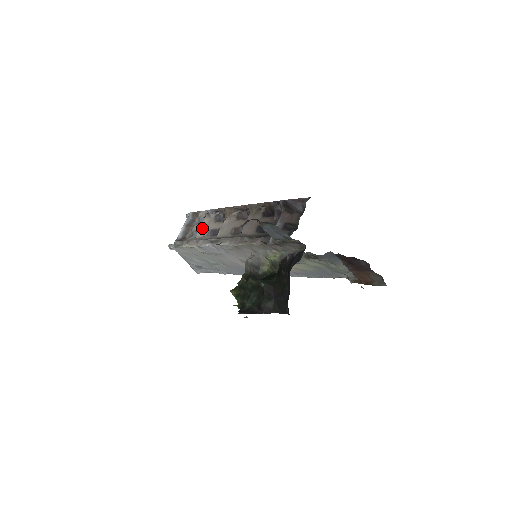
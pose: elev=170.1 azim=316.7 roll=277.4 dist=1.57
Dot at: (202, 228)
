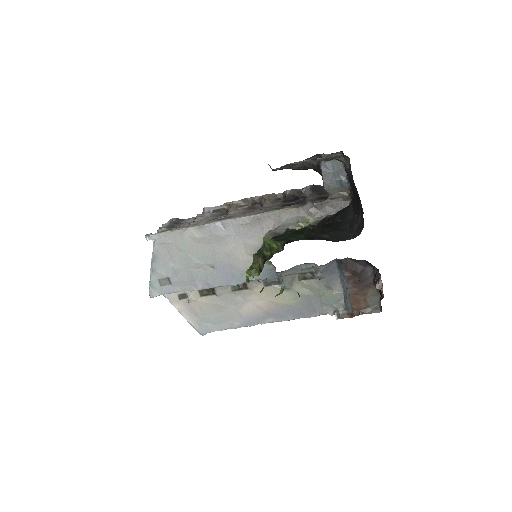
Dot at: (196, 221)
